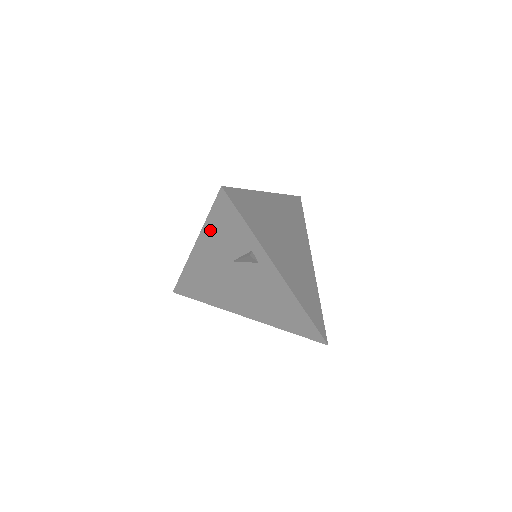
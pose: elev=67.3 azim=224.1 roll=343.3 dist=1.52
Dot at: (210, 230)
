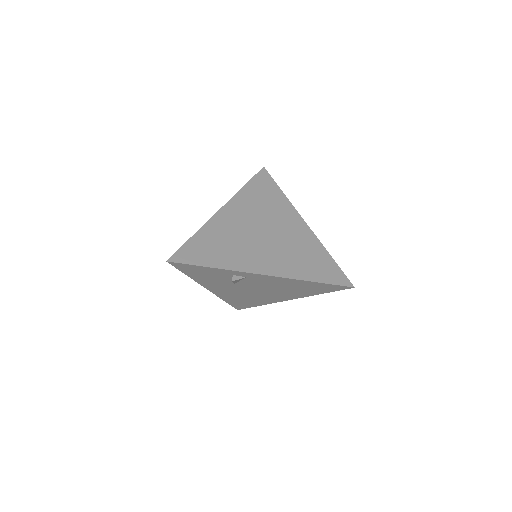
Dot at: (199, 279)
